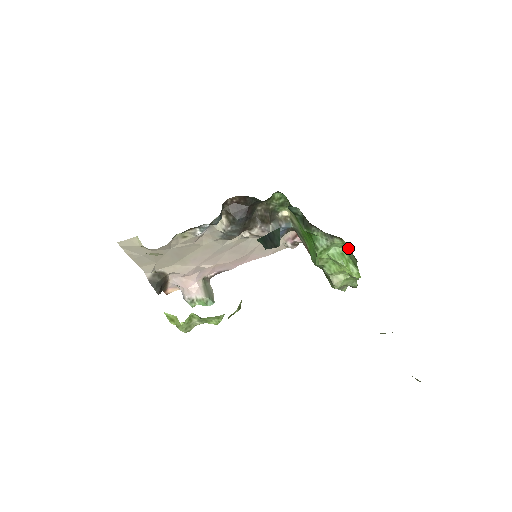
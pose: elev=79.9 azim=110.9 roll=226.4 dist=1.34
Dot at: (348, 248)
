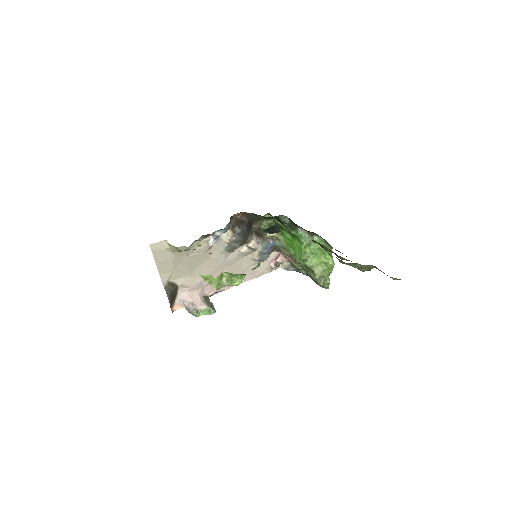
Dot at: (324, 243)
